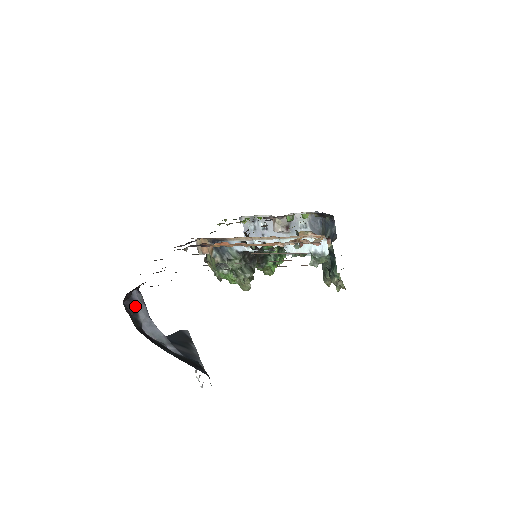
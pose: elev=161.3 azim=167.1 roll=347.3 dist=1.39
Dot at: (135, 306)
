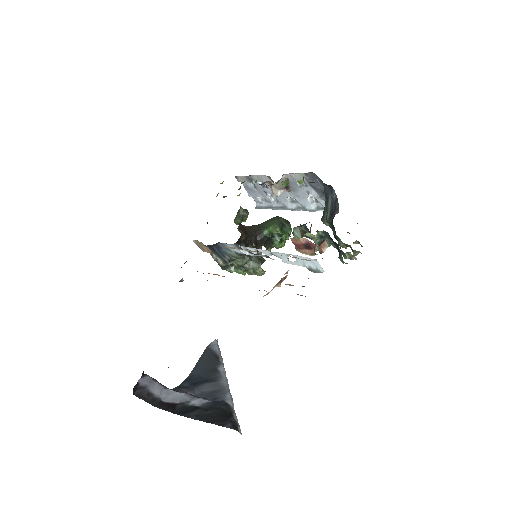
Dot at: (146, 390)
